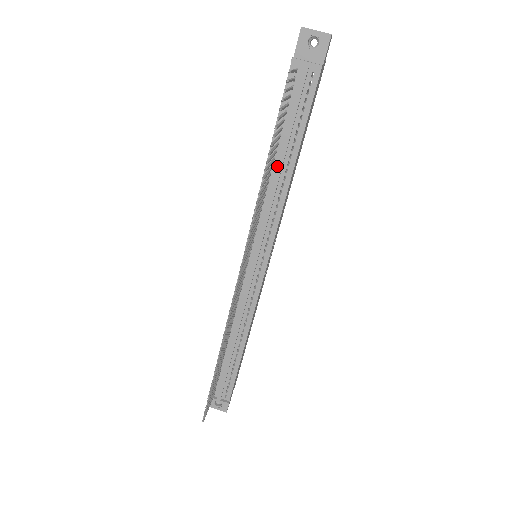
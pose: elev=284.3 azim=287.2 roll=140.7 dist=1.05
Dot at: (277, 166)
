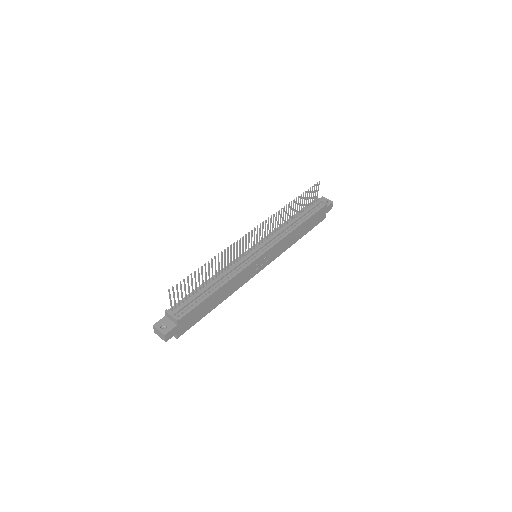
Dot at: (293, 221)
